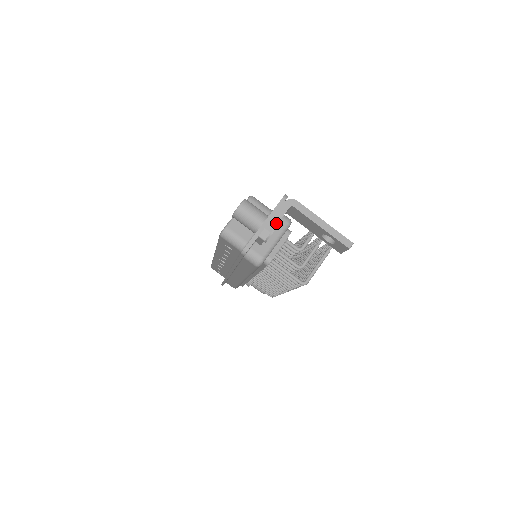
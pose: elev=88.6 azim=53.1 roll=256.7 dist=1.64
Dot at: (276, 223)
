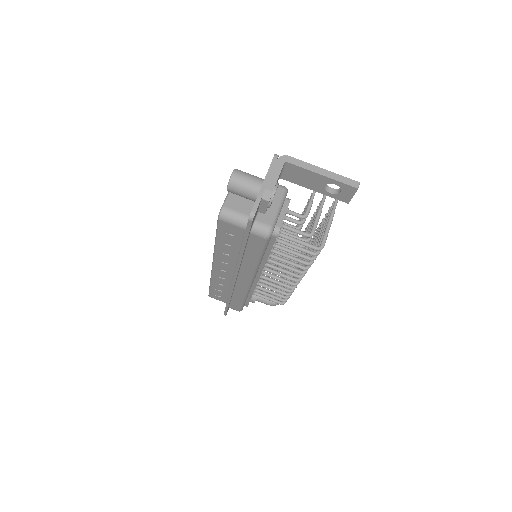
Dot at: (275, 181)
